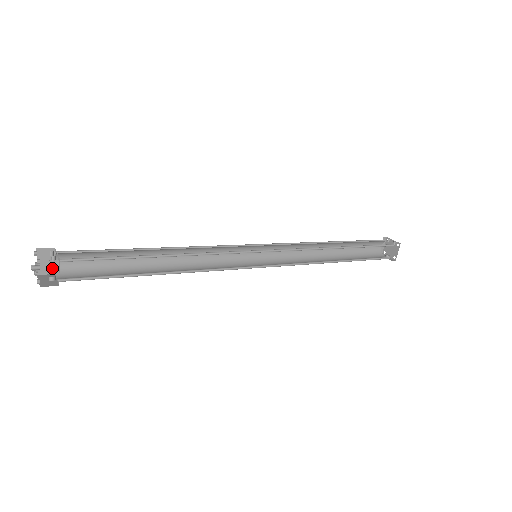
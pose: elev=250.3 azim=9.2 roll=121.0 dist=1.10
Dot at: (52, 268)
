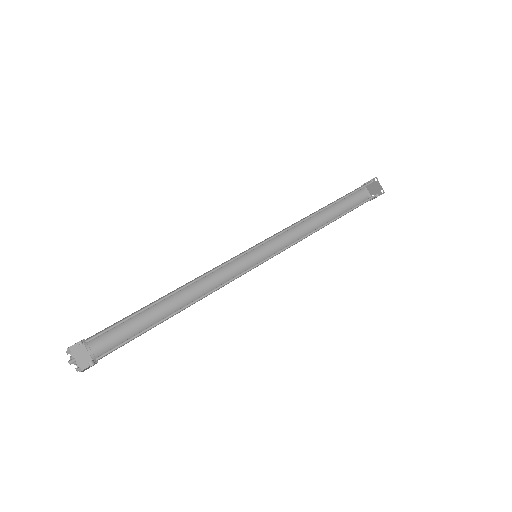
Dot at: (89, 359)
